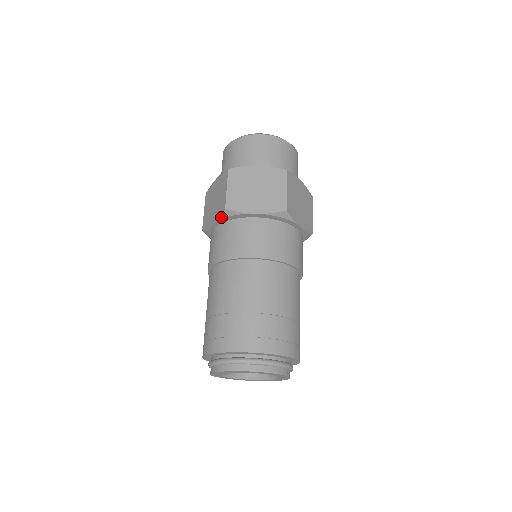
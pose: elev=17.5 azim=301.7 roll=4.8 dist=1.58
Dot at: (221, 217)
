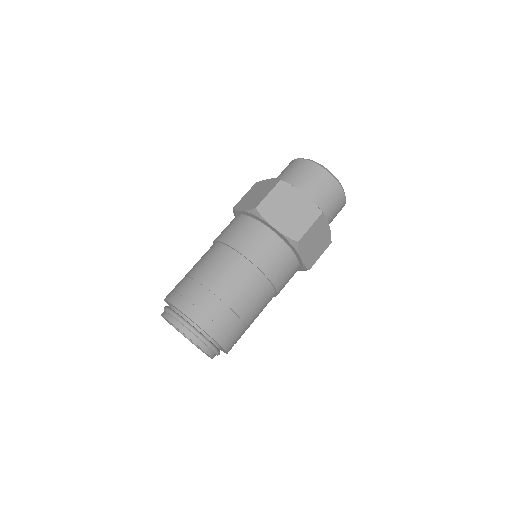
Dot at: occluded
